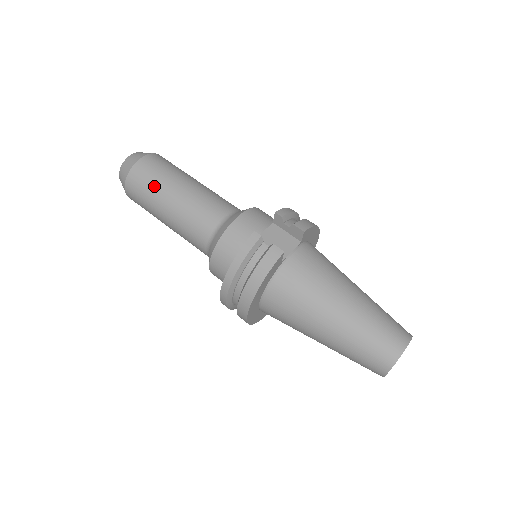
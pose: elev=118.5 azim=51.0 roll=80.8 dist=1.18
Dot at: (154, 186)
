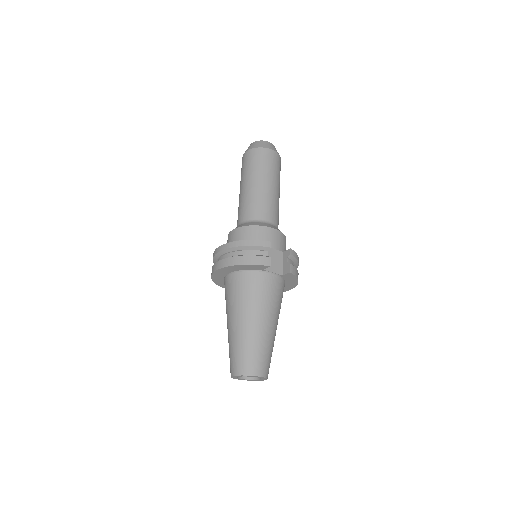
Dot at: (260, 168)
